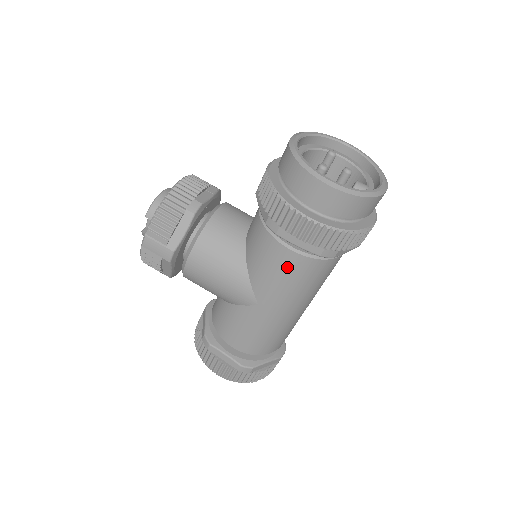
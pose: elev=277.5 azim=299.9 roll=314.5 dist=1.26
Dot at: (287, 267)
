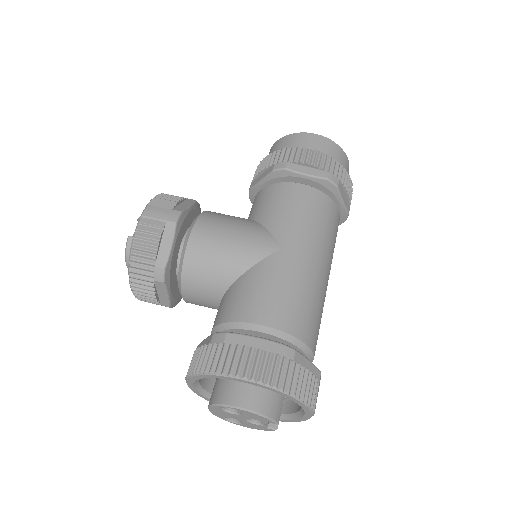
Dot at: (302, 199)
